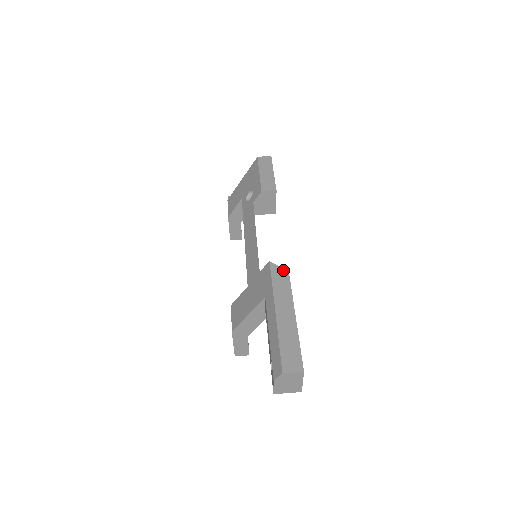
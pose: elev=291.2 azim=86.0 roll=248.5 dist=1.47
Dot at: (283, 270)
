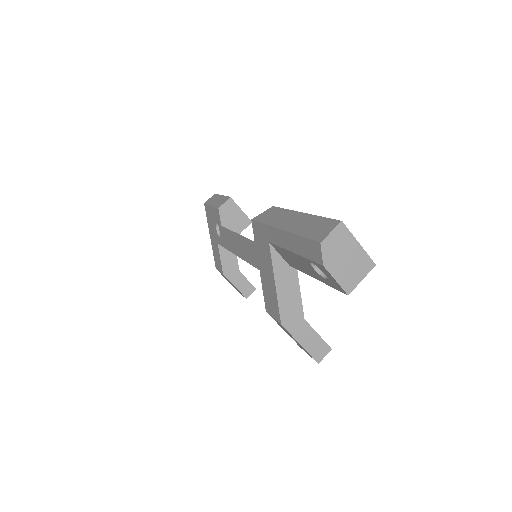
Dot at: (267, 210)
